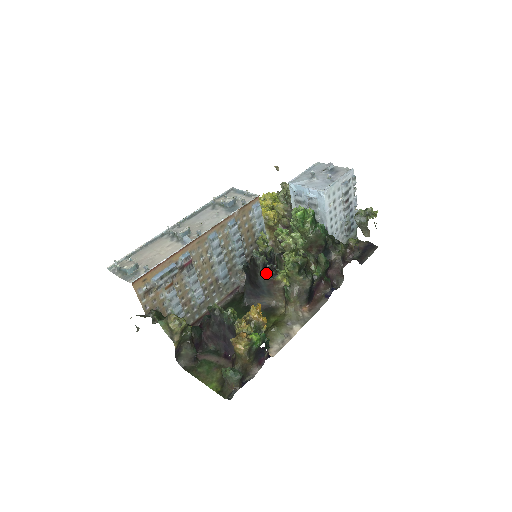
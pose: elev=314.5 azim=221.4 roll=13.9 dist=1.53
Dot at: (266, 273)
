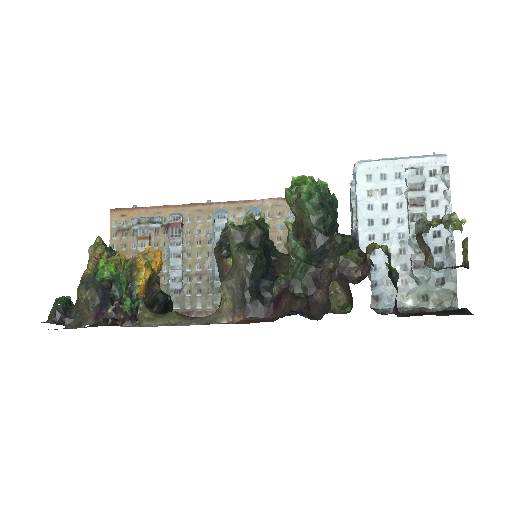
Dot at: (221, 248)
